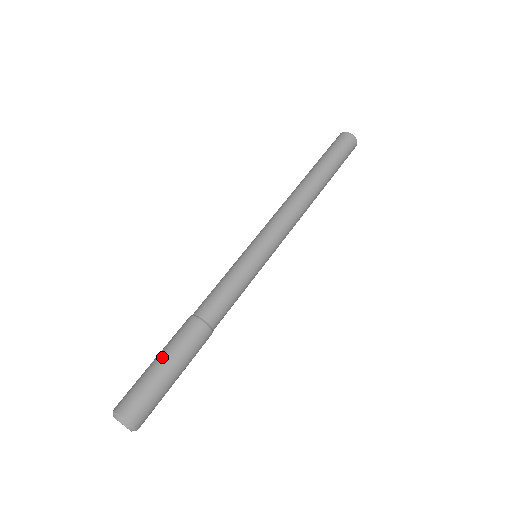
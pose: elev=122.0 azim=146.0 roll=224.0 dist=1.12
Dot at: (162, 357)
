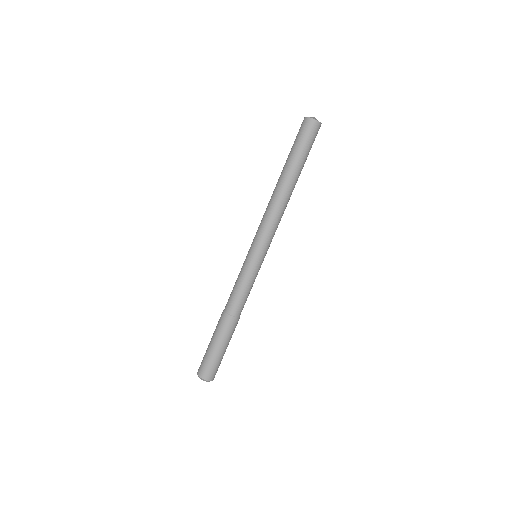
Dot at: (212, 341)
